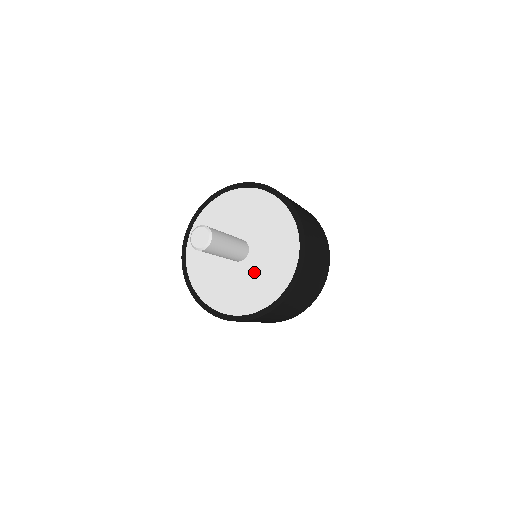
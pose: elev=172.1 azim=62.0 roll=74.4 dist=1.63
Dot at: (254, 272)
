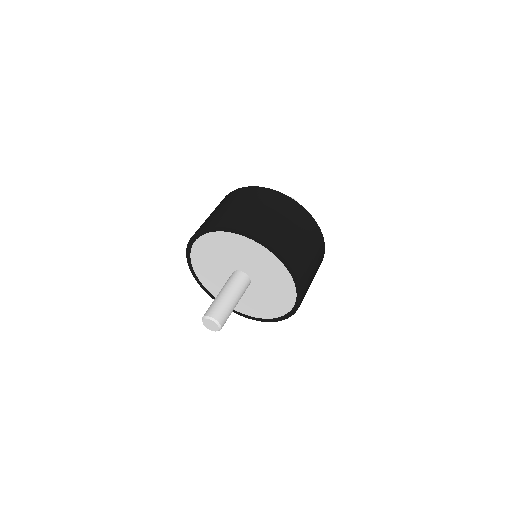
Dot at: (260, 295)
